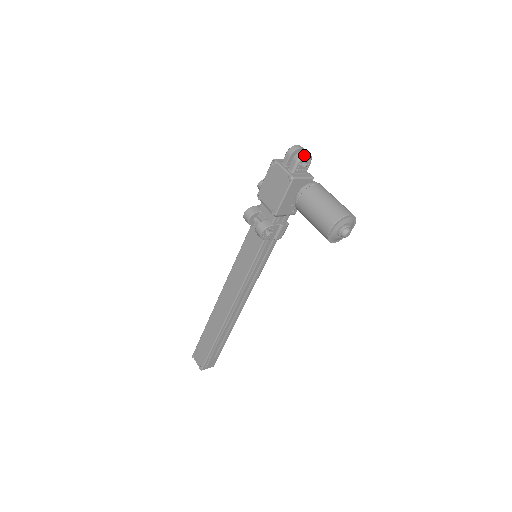
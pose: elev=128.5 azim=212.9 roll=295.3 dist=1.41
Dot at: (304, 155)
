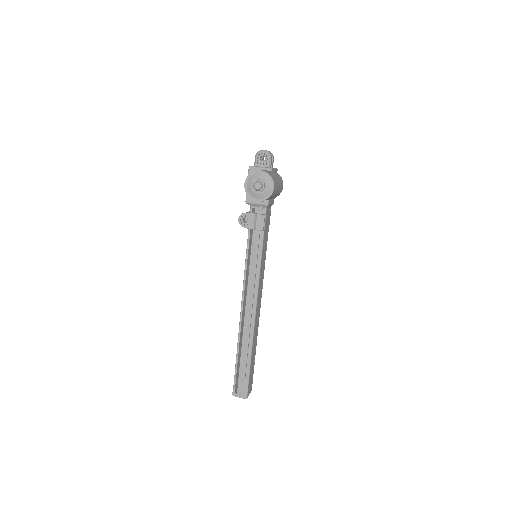
Dot at: (260, 151)
